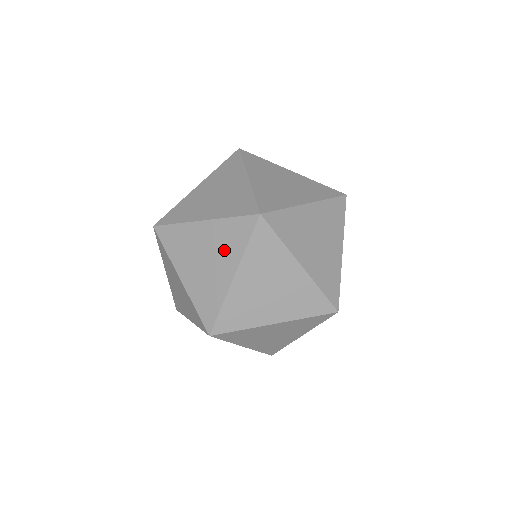
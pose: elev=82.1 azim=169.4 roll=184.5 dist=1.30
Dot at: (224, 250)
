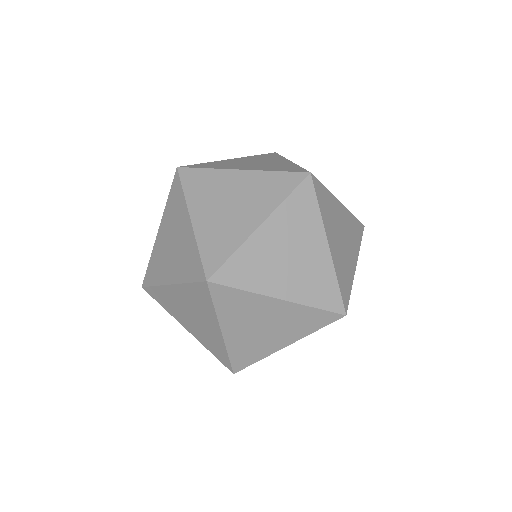
Dot at: (180, 260)
